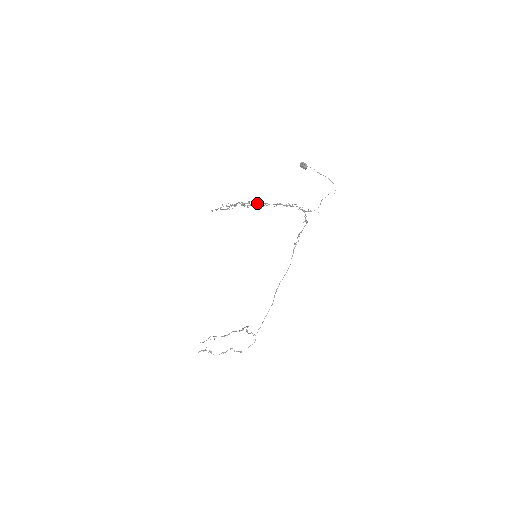
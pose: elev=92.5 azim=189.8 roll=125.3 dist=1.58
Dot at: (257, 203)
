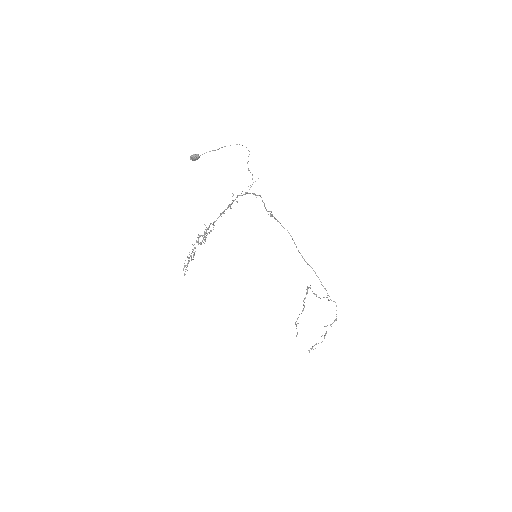
Dot at: occluded
